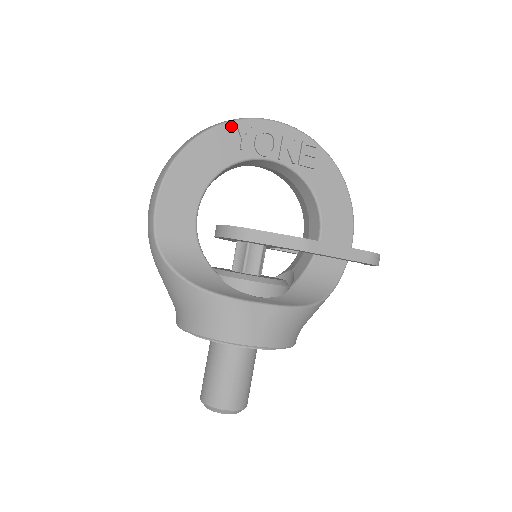
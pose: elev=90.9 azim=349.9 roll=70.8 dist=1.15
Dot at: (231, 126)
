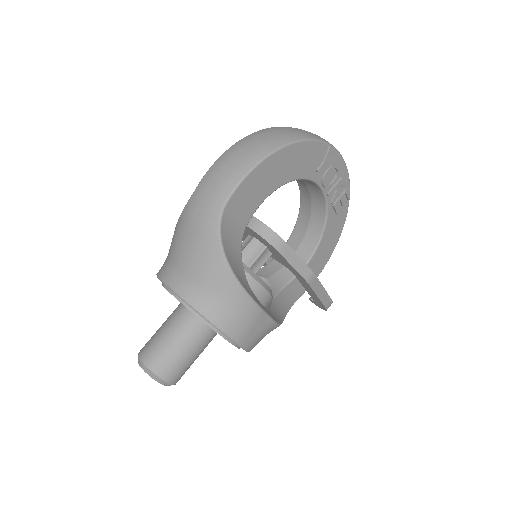
Dot at: (325, 147)
